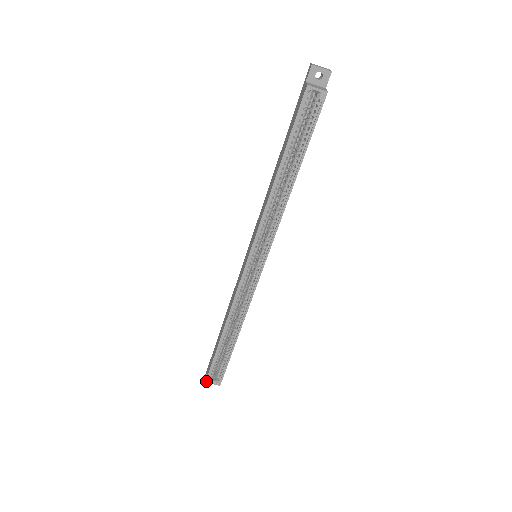
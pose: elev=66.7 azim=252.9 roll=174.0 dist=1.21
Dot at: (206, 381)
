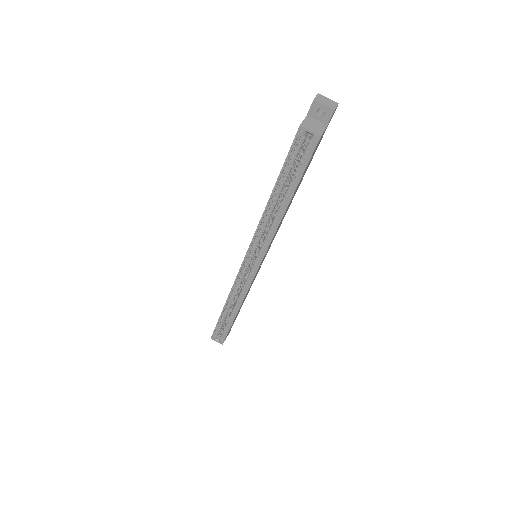
Dot at: (211, 338)
